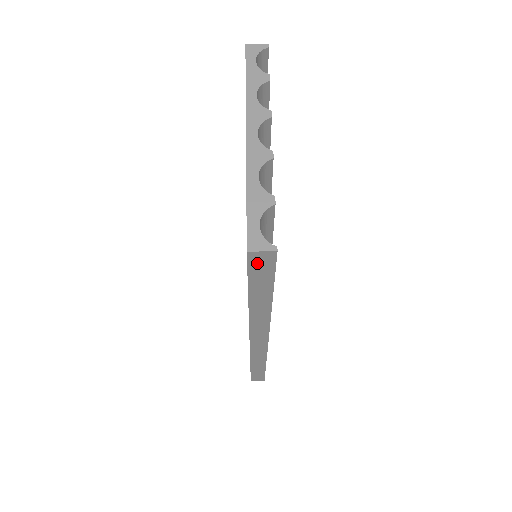
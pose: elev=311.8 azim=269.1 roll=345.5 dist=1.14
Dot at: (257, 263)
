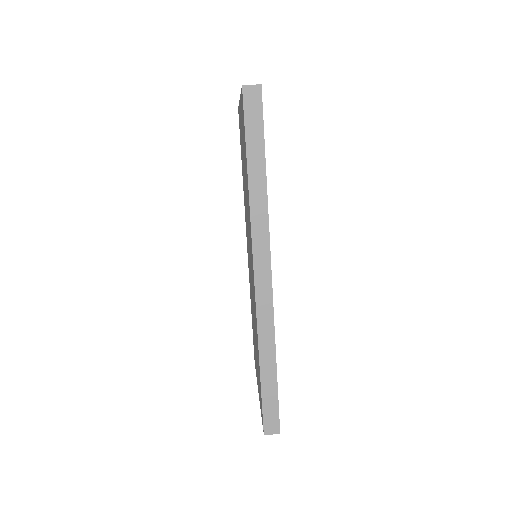
Dot at: (250, 103)
